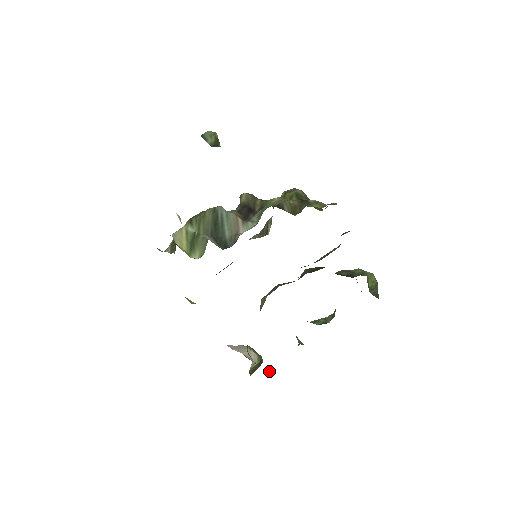
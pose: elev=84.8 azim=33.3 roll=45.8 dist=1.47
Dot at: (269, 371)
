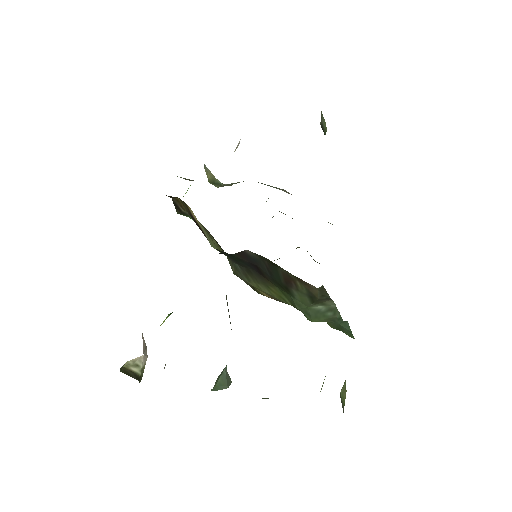
Dot at: (164, 368)
